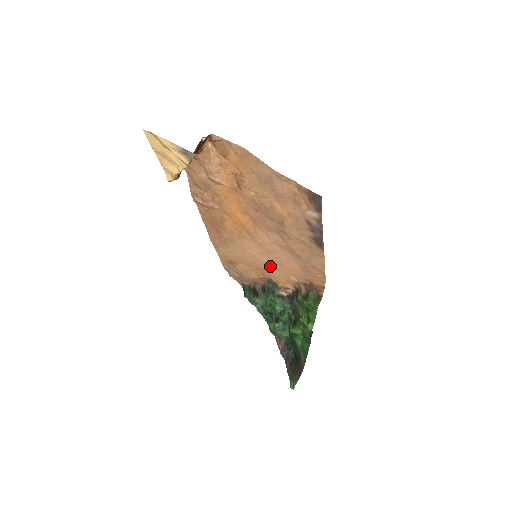
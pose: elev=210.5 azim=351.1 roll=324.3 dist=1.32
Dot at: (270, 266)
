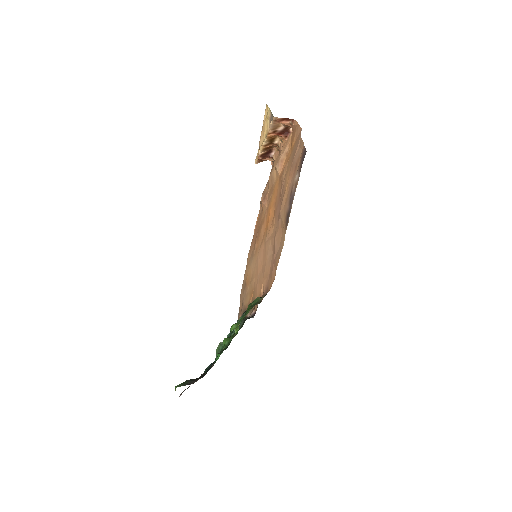
Dot at: (259, 278)
